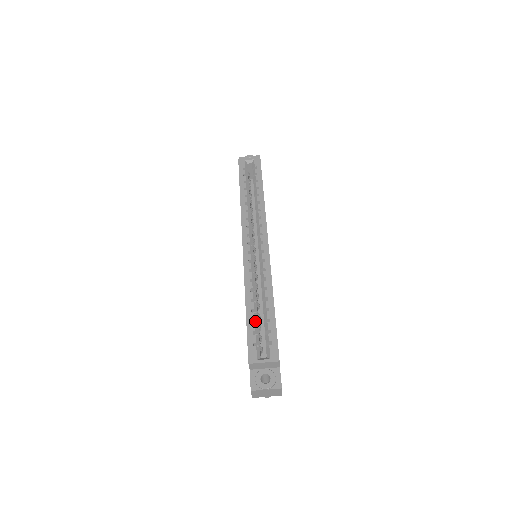
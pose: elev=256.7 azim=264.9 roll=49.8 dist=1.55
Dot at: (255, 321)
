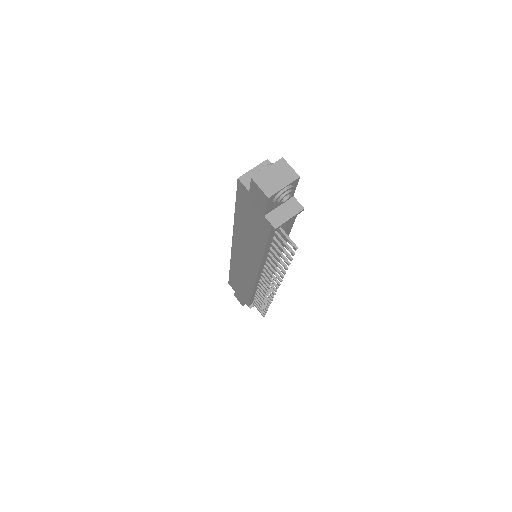
Dot at: occluded
